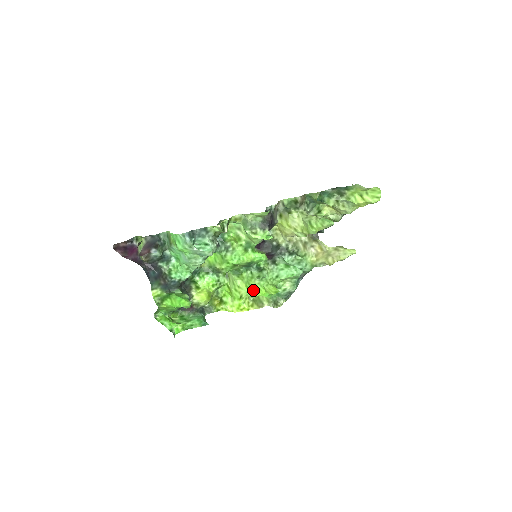
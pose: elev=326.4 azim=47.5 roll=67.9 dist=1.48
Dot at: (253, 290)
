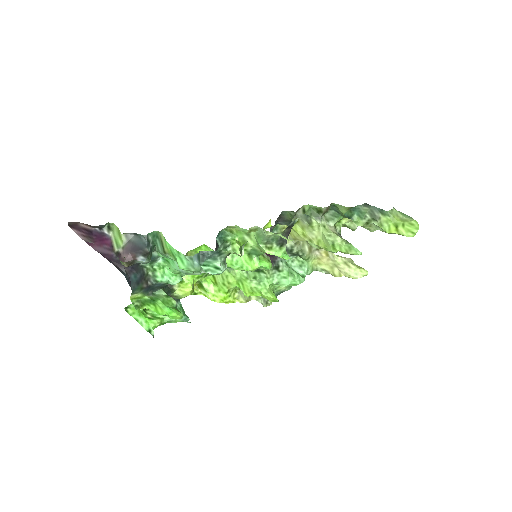
Dot at: (247, 292)
